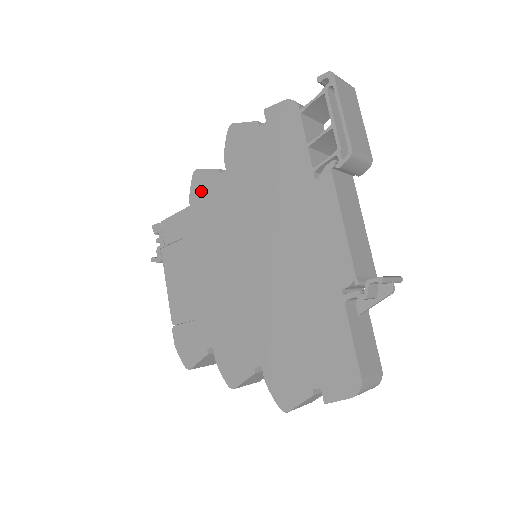
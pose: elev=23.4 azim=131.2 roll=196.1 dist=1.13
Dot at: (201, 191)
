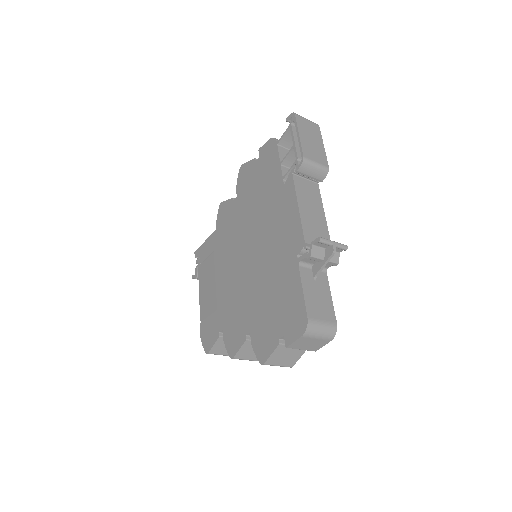
Dot at: (223, 217)
